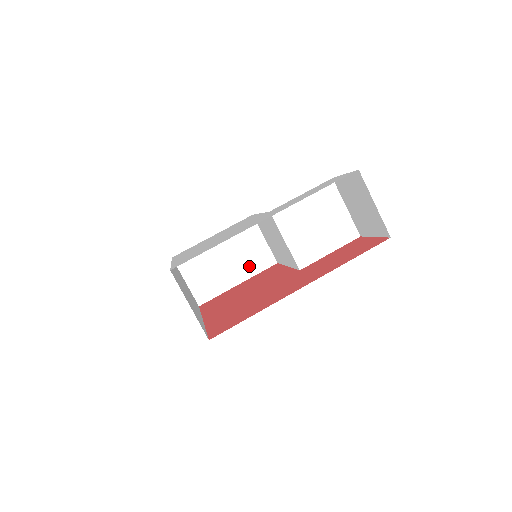
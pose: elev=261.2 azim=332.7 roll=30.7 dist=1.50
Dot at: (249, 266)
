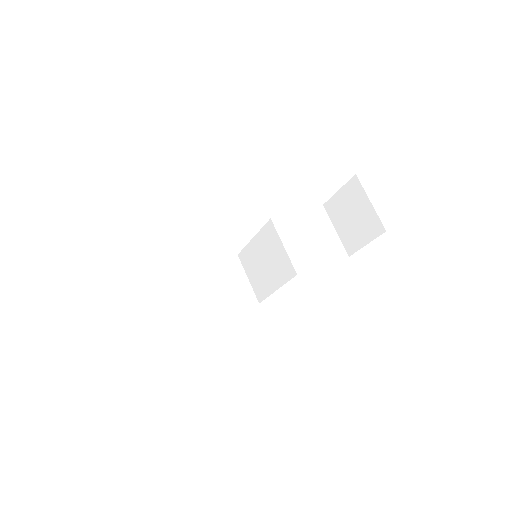
Dot at: (231, 301)
